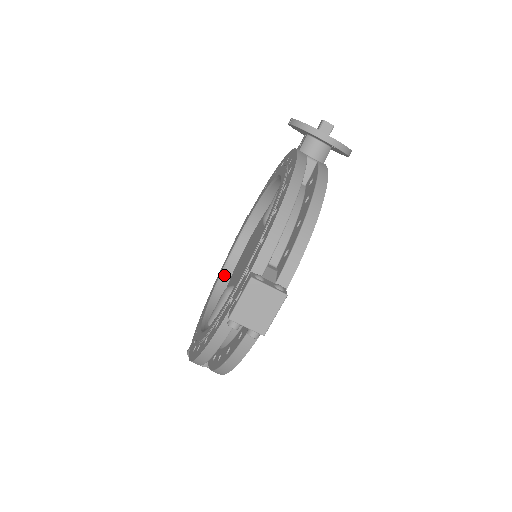
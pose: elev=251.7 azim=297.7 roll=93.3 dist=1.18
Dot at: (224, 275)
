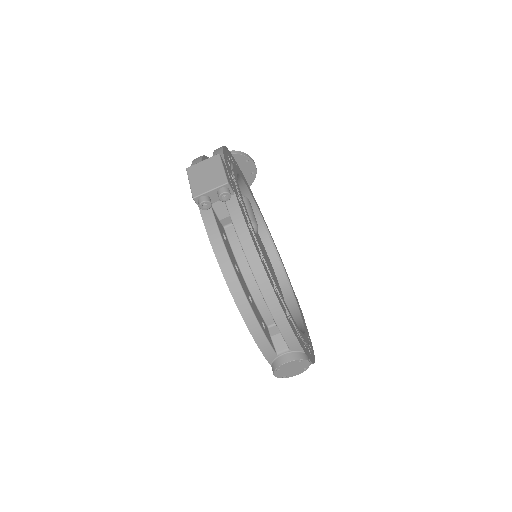
Dot at: occluded
